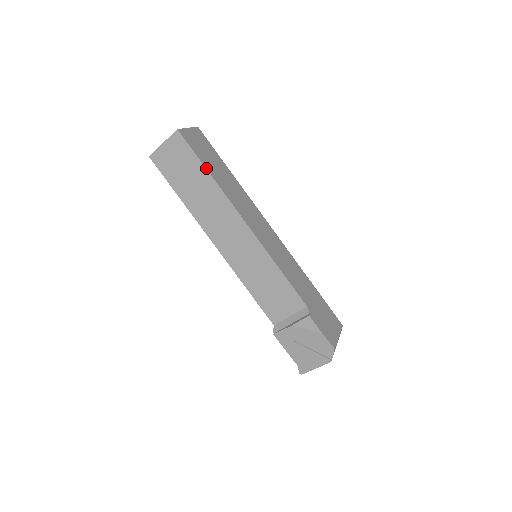
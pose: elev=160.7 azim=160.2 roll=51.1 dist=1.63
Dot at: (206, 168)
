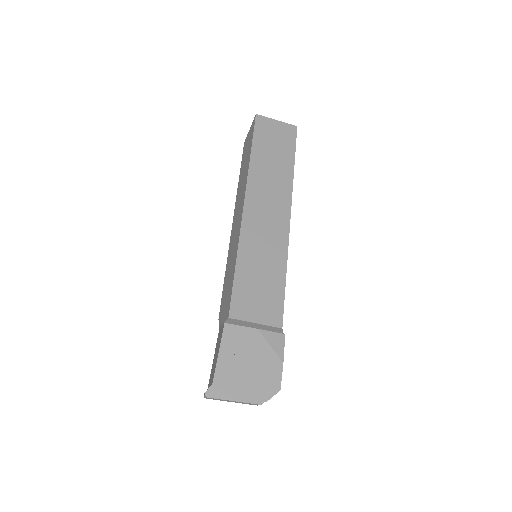
Dot at: (294, 162)
